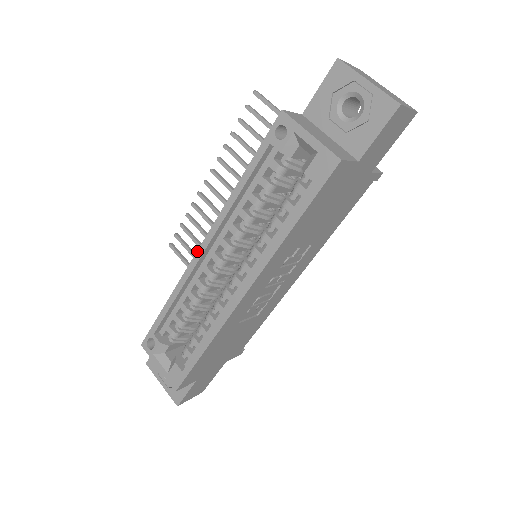
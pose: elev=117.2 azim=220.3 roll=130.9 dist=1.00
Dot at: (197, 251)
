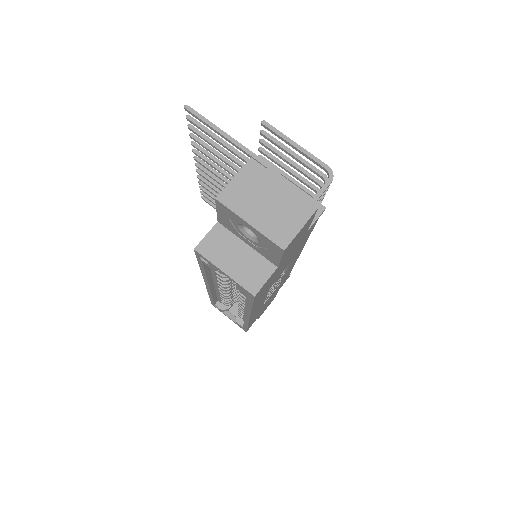
Dot at: occluded
